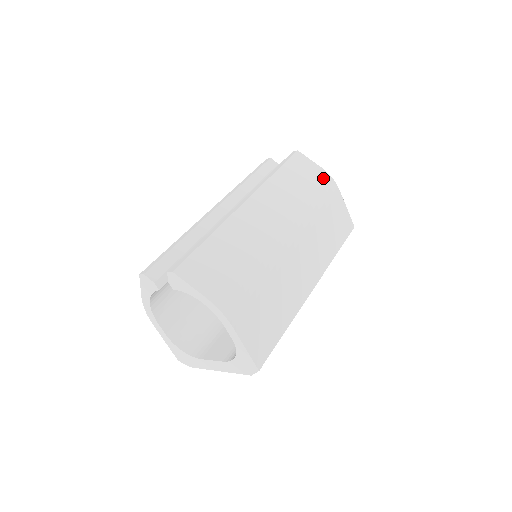
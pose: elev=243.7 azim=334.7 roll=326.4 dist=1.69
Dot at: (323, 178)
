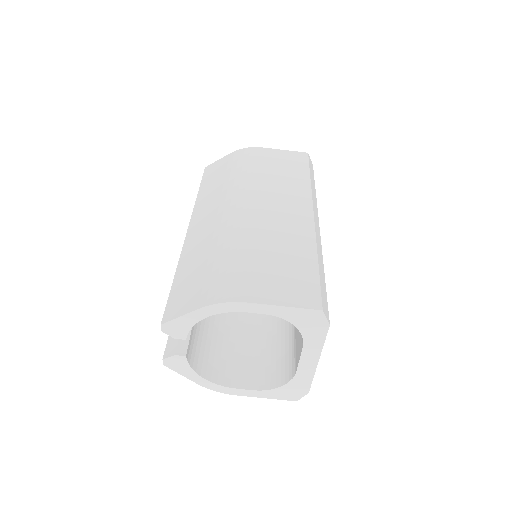
Dot at: (237, 155)
